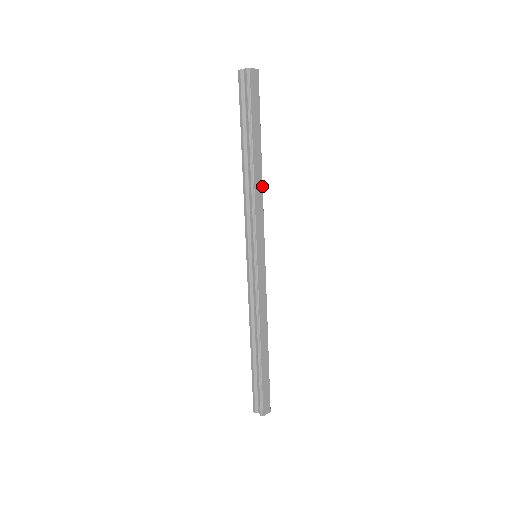
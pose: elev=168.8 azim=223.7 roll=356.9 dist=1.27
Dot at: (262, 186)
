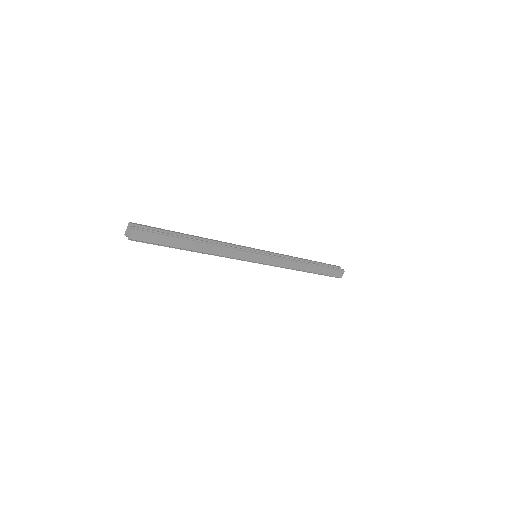
Dot at: (217, 246)
